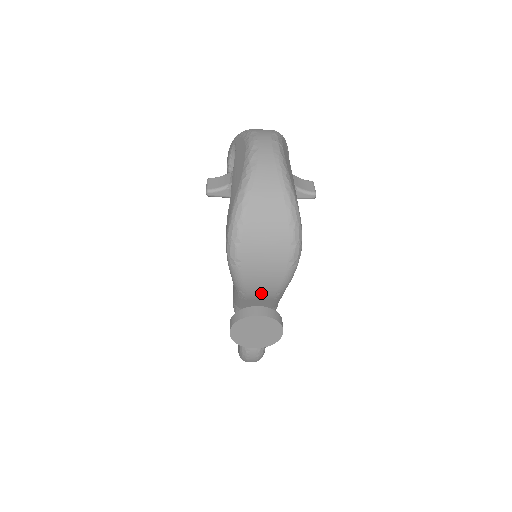
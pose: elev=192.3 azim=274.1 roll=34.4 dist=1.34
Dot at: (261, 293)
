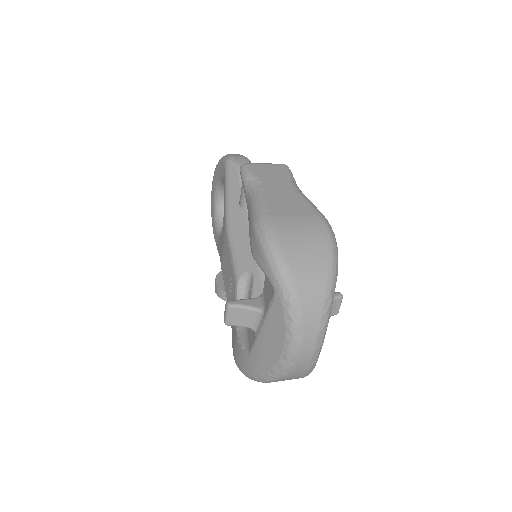
Dot at: occluded
